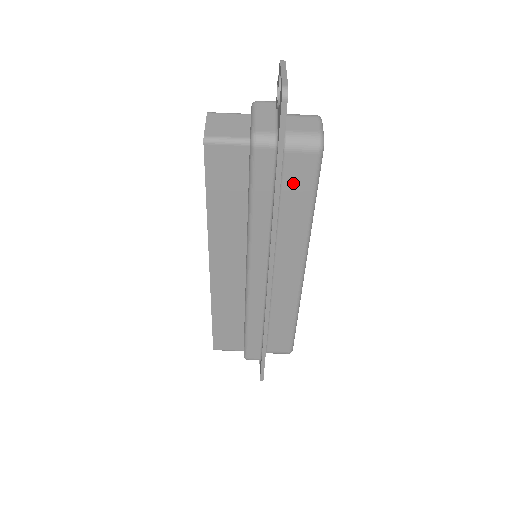
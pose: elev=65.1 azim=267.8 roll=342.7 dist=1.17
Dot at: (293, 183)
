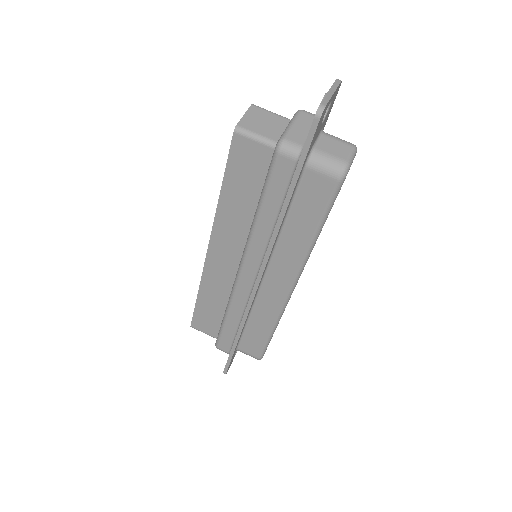
Dot at: (306, 201)
